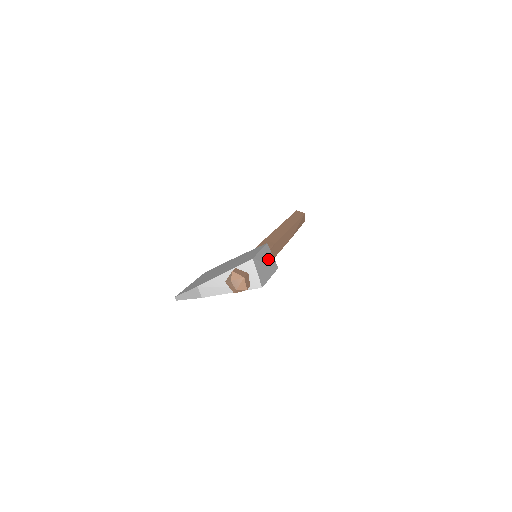
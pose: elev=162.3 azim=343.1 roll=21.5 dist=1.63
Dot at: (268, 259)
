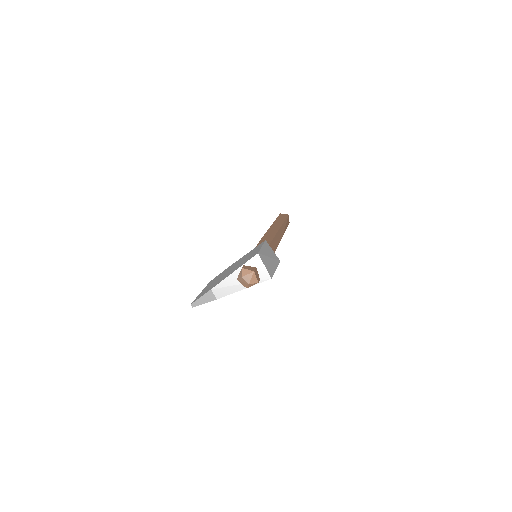
Dot at: (270, 254)
